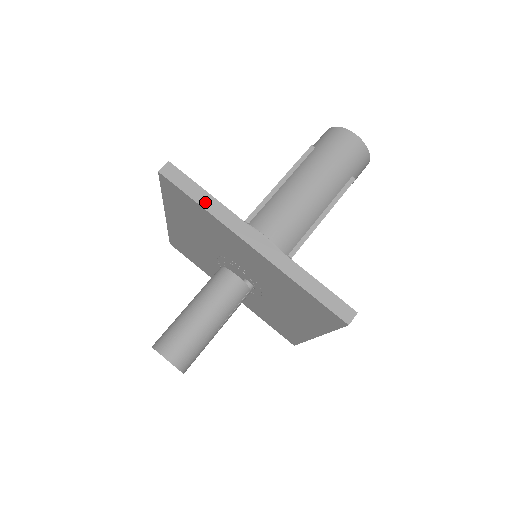
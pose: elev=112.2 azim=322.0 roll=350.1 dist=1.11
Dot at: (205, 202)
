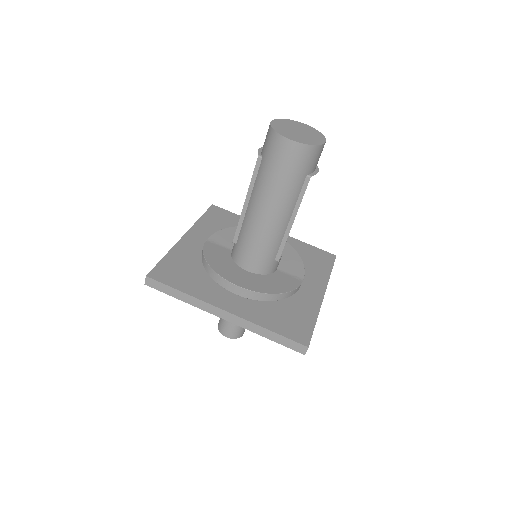
Dot at: (181, 297)
